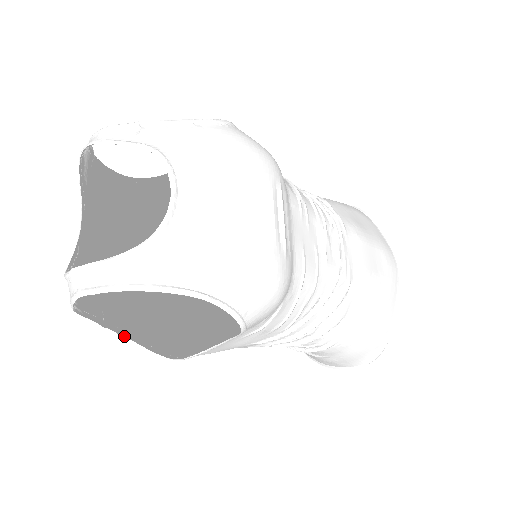
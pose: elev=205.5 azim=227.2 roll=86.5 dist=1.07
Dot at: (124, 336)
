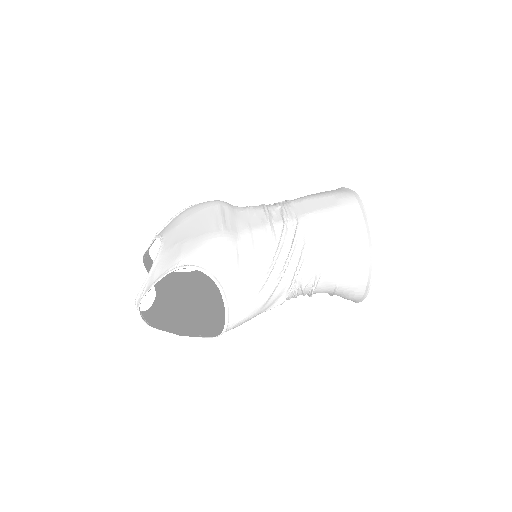
Dot at: occluded
